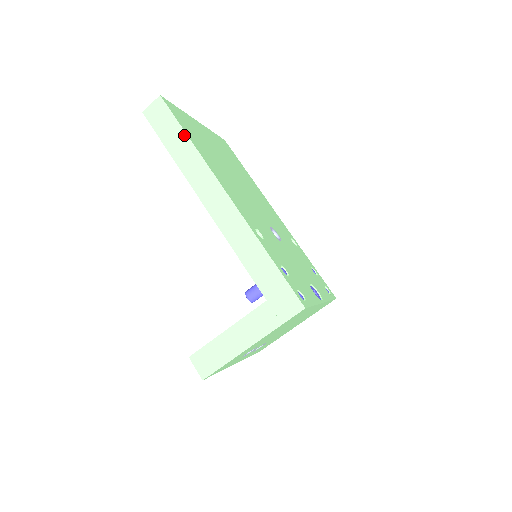
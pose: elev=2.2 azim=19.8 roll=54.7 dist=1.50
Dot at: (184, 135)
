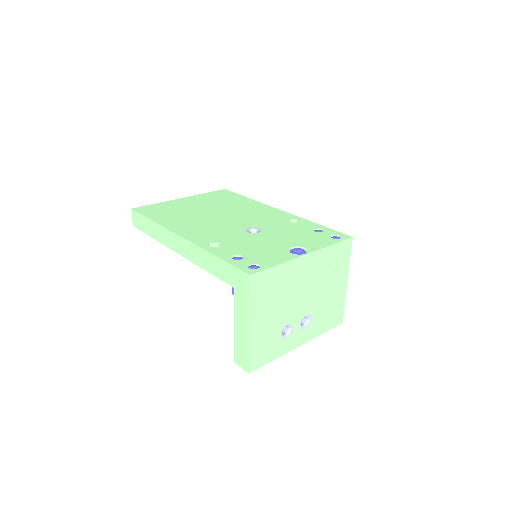
Dot at: (149, 221)
